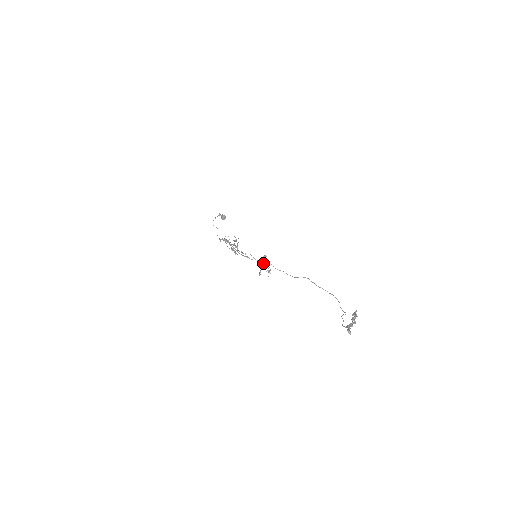
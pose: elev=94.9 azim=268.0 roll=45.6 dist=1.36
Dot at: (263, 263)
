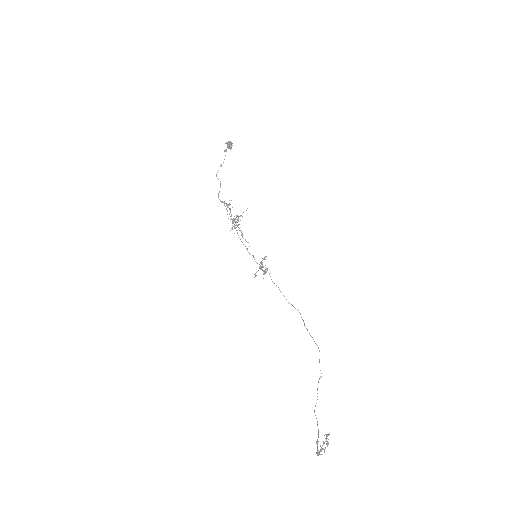
Dot at: (261, 263)
